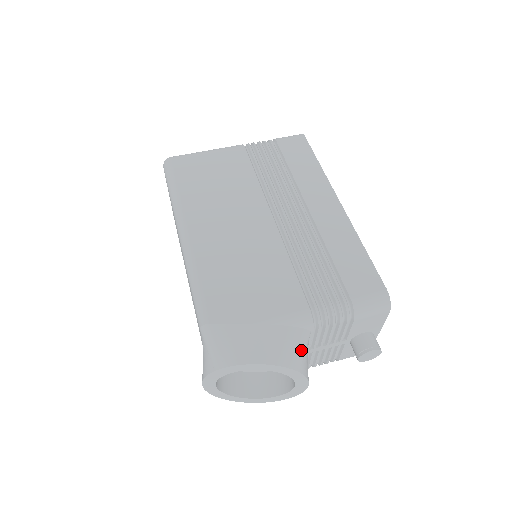
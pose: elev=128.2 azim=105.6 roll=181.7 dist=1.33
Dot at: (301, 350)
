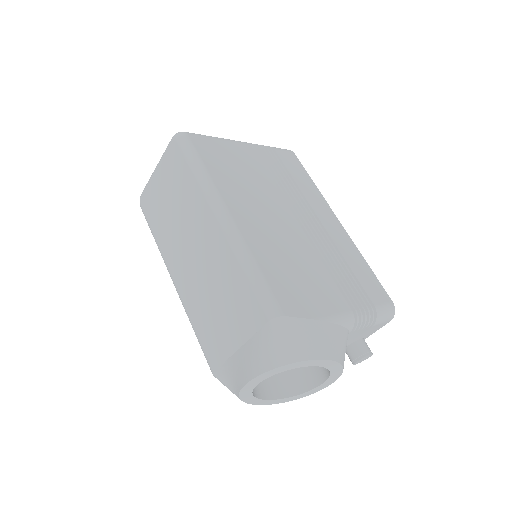
Dot at: occluded
